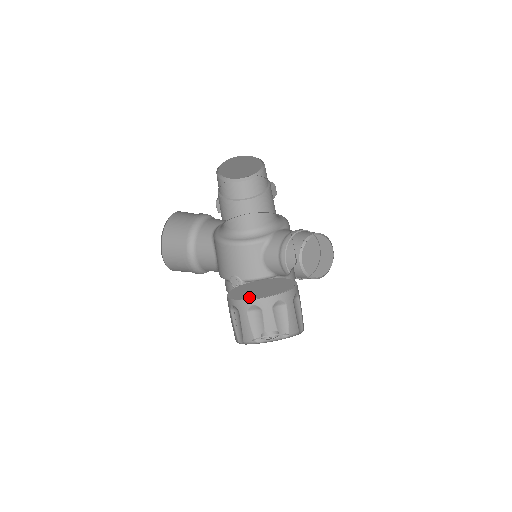
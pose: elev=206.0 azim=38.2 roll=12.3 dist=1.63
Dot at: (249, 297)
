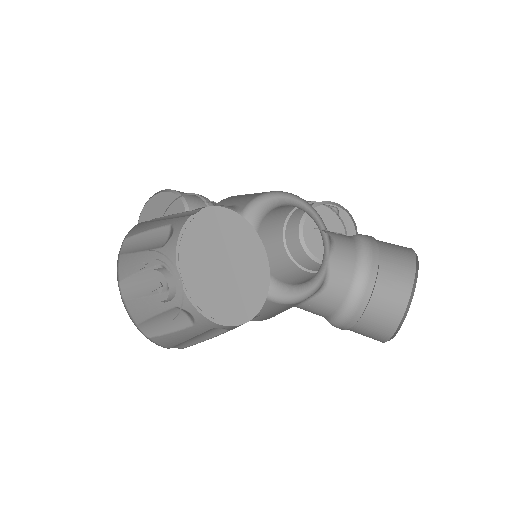
Dot at: (221, 310)
